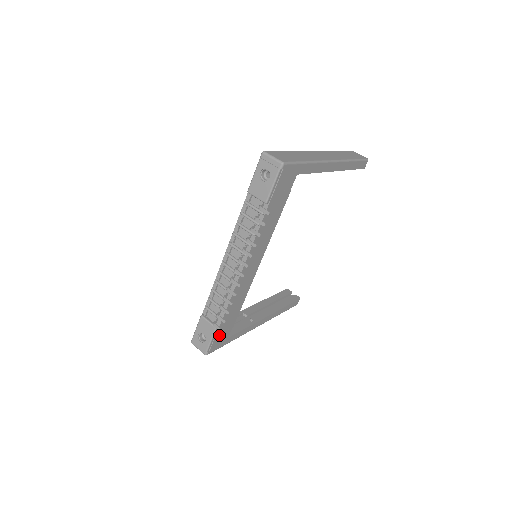
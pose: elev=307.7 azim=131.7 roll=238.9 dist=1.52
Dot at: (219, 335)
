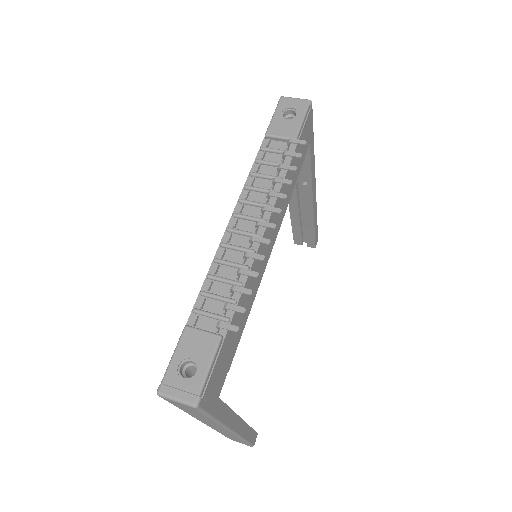
Dot at: (218, 366)
